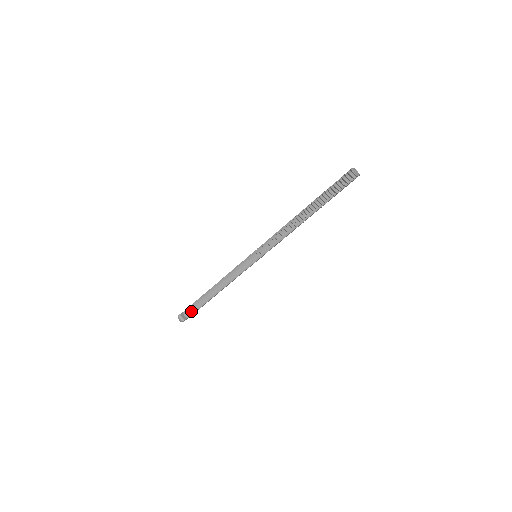
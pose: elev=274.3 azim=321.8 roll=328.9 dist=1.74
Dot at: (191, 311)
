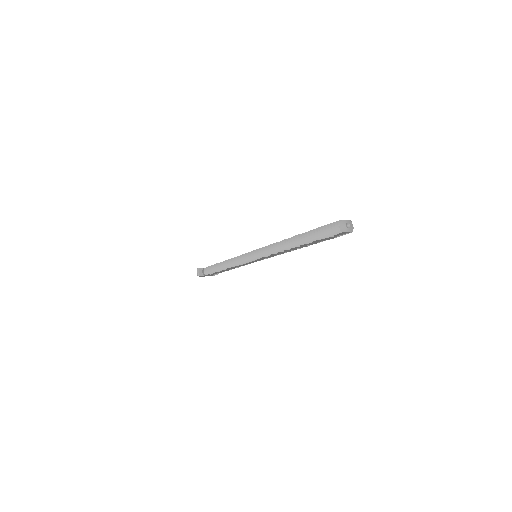
Dot at: (206, 271)
